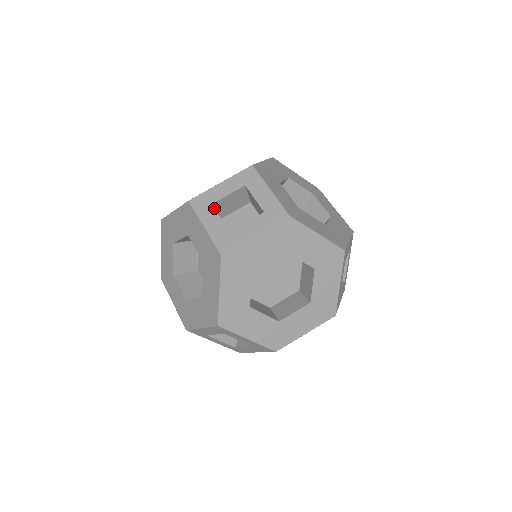
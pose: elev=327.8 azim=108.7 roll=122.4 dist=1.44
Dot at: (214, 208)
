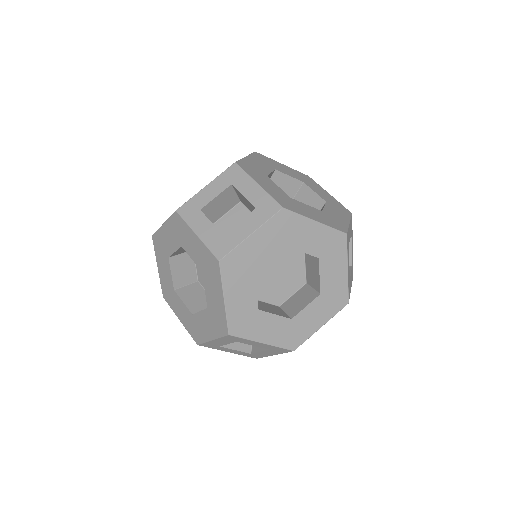
Dot at: (203, 213)
